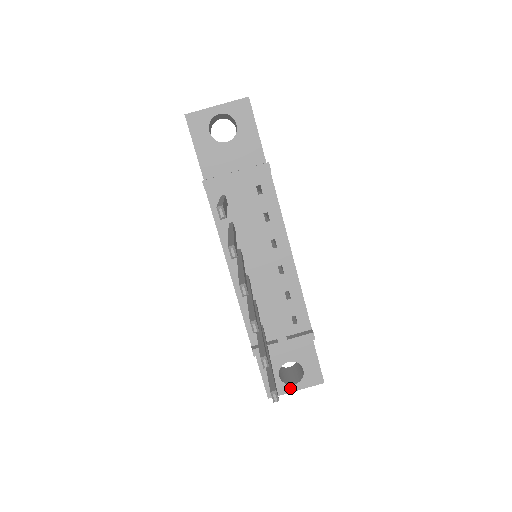
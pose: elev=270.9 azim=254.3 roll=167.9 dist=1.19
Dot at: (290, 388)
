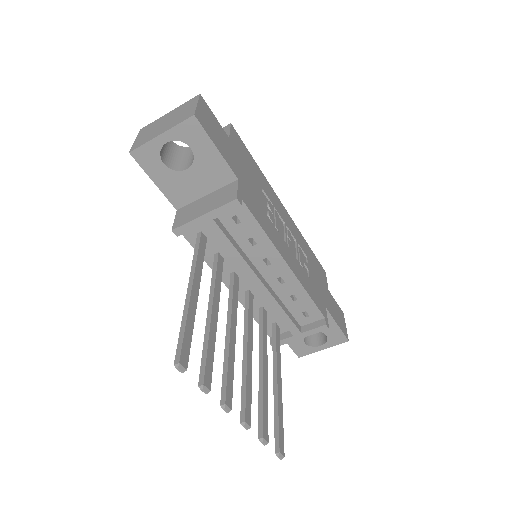
Dot at: (317, 349)
